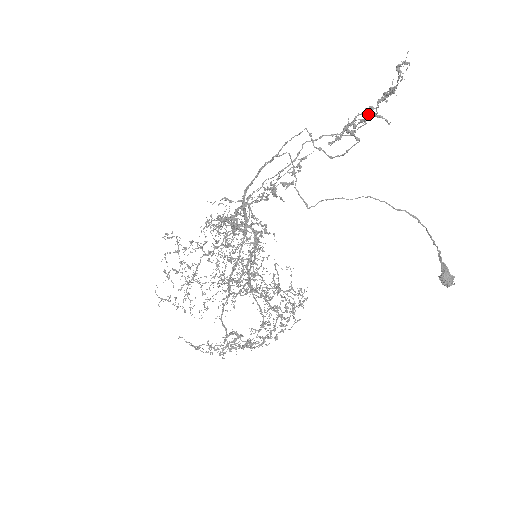
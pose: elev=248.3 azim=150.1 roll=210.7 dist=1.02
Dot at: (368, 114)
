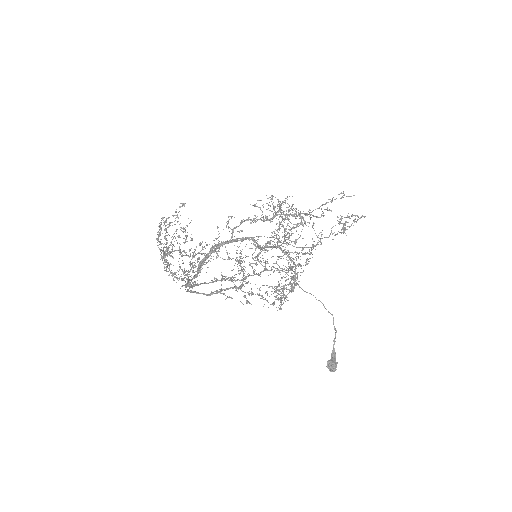
Dot at: (333, 233)
